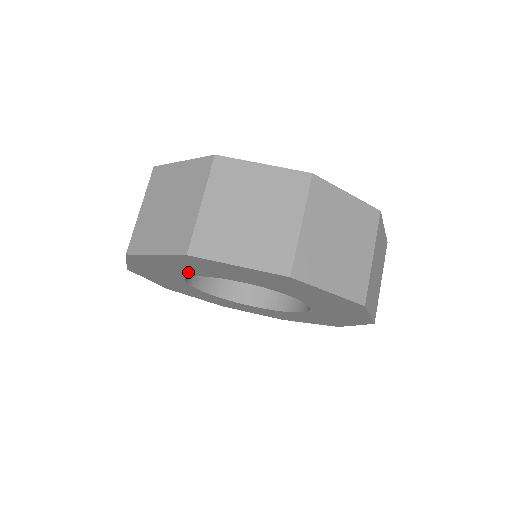
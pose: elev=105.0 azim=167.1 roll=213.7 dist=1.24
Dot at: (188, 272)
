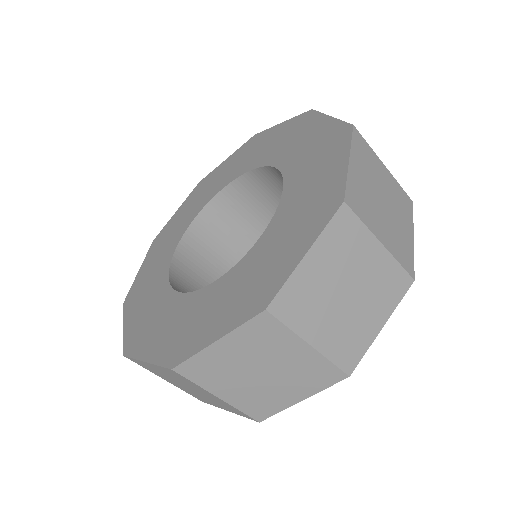
Dot at: occluded
